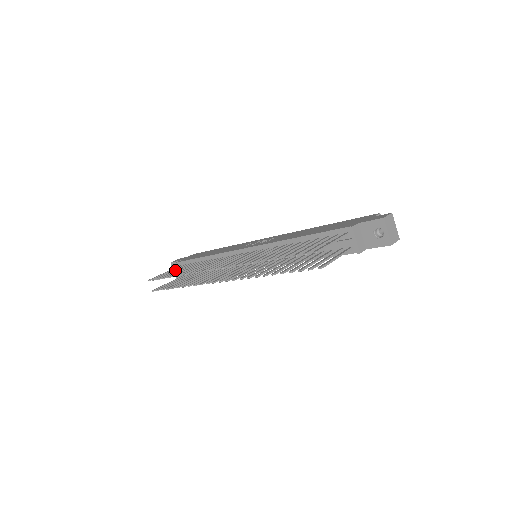
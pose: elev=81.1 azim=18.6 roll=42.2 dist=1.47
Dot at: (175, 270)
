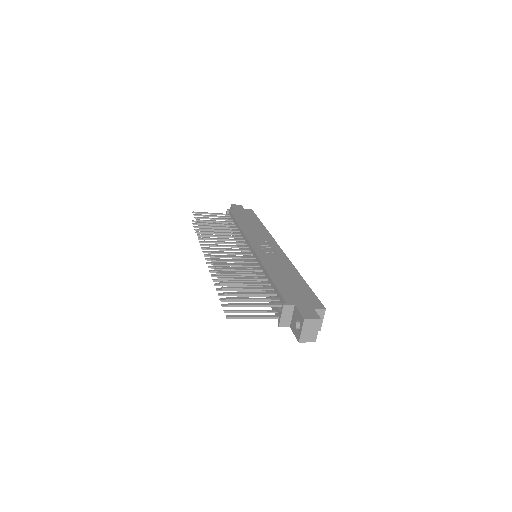
Dot at: (214, 218)
